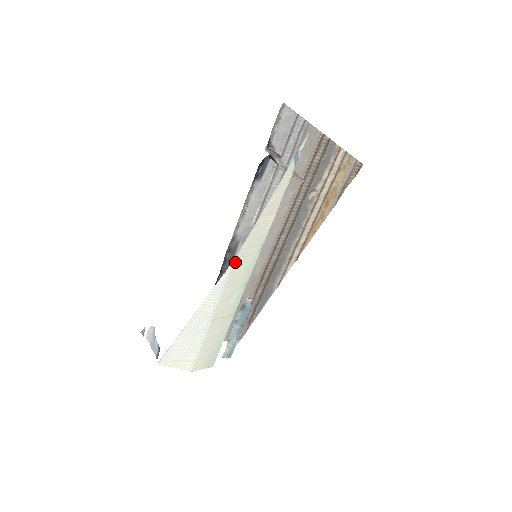
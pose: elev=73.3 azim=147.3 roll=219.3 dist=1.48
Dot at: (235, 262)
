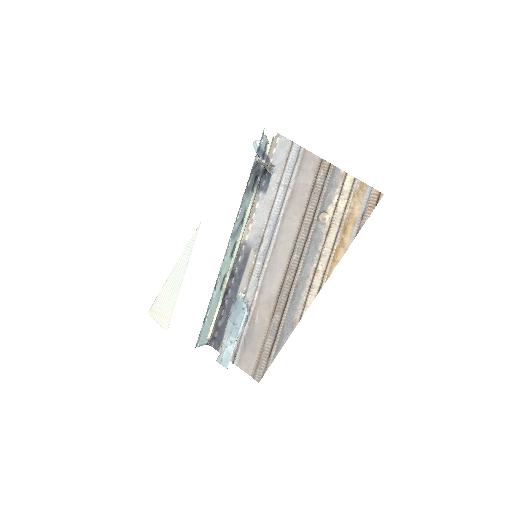
Dot at: (204, 222)
